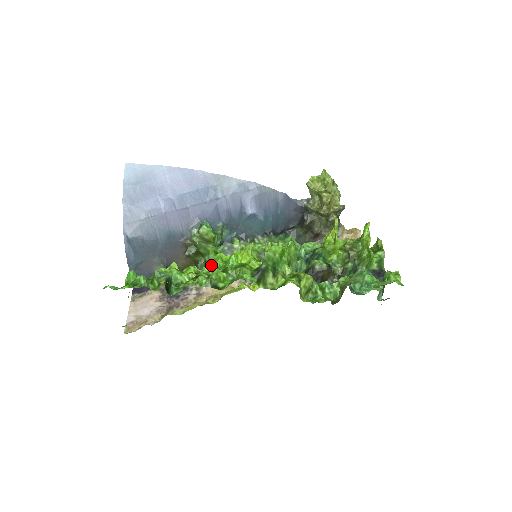
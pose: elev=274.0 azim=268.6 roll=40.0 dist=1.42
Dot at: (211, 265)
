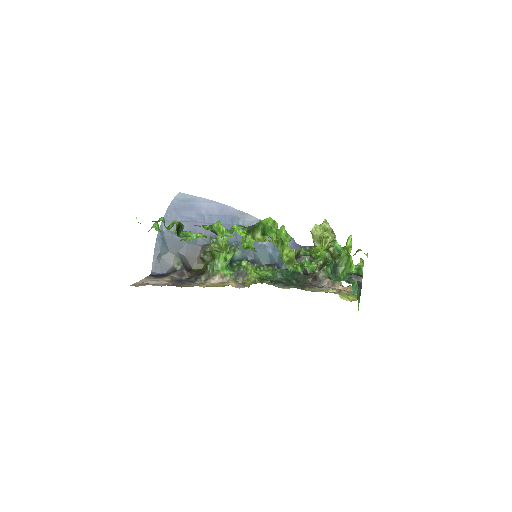
Dot at: (219, 270)
